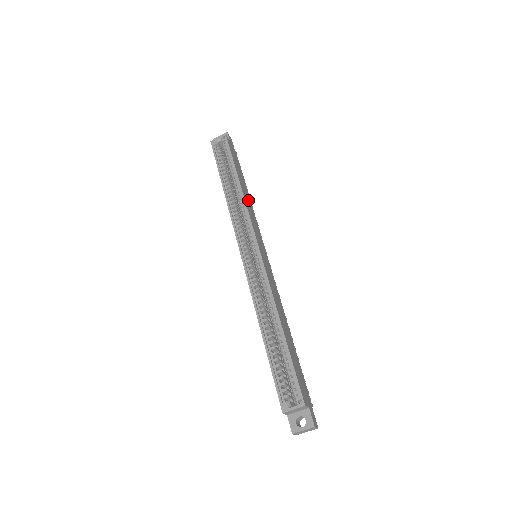
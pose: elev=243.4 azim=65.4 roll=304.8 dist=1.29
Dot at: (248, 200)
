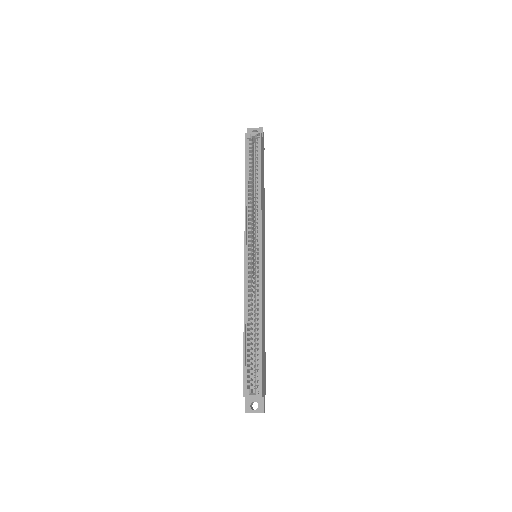
Dot at: (263, 202)
